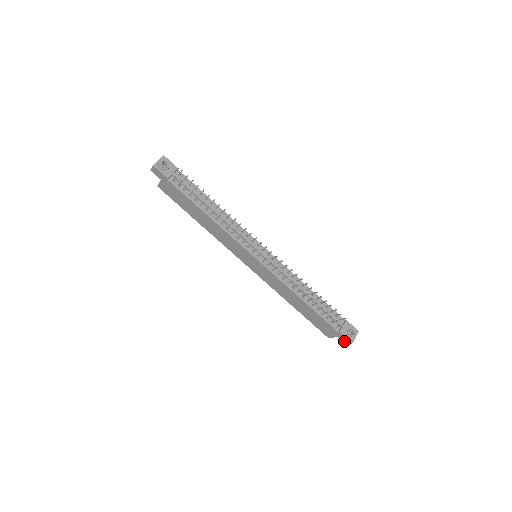
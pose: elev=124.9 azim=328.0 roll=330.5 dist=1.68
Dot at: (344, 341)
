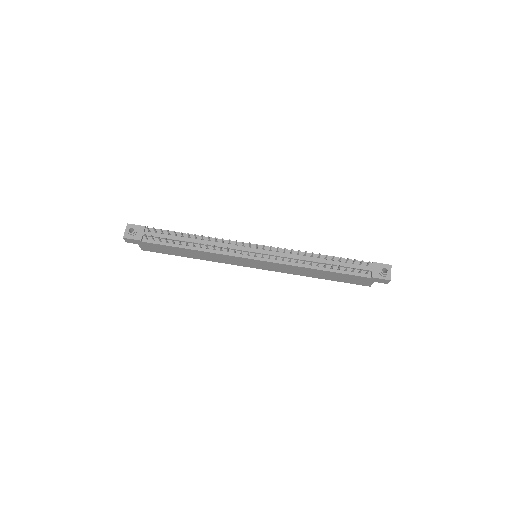
Dot at: (383, 282)
